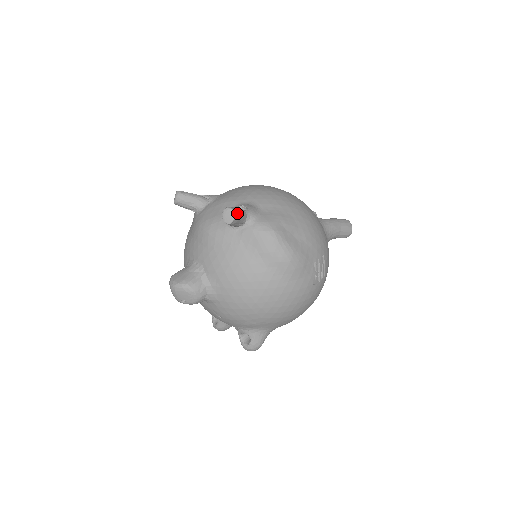
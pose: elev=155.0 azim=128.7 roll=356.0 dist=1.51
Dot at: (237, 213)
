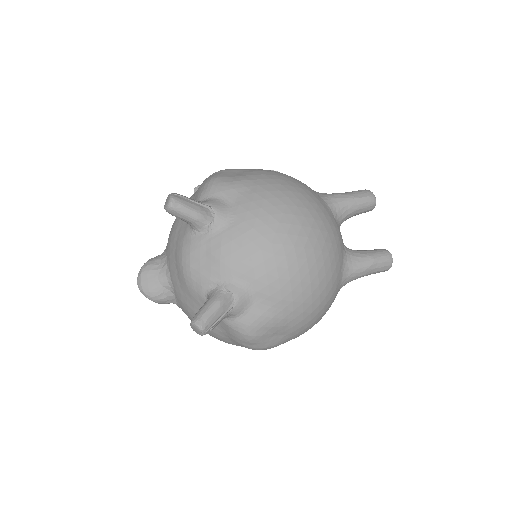
Dot at: (207, 333)
